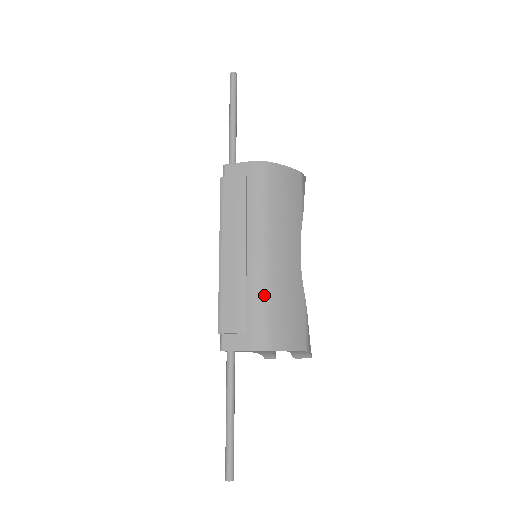
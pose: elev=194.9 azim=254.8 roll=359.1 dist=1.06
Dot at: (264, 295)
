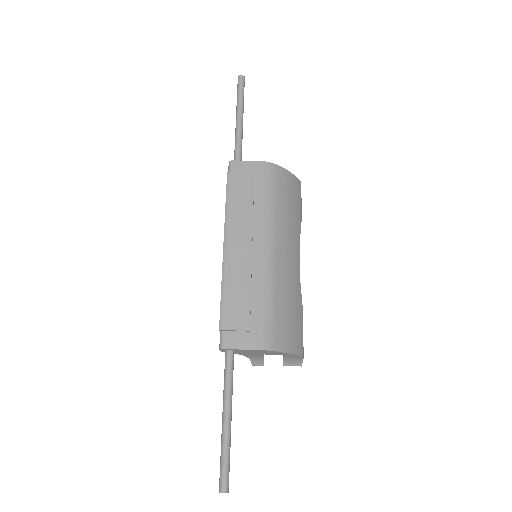
Dot at: (269, 294)
